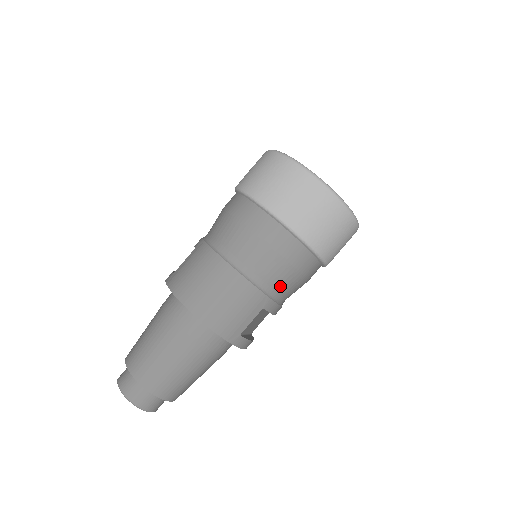
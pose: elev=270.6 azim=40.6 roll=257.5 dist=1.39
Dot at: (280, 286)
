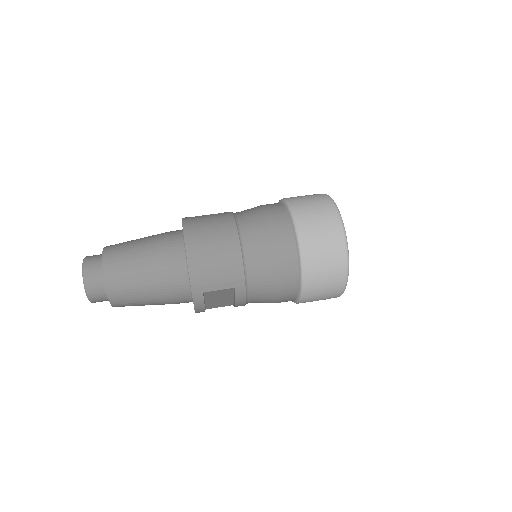
Dot at: (259, 283)
